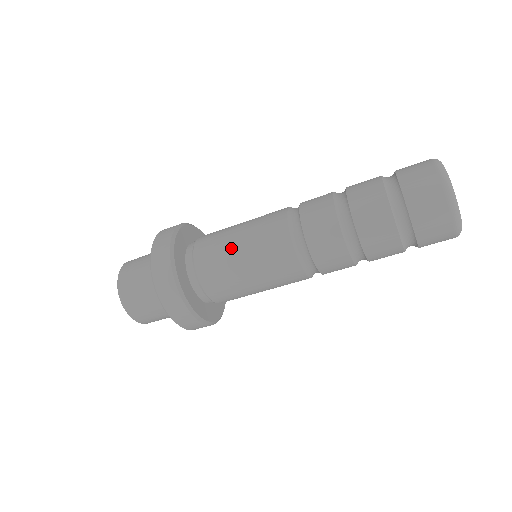
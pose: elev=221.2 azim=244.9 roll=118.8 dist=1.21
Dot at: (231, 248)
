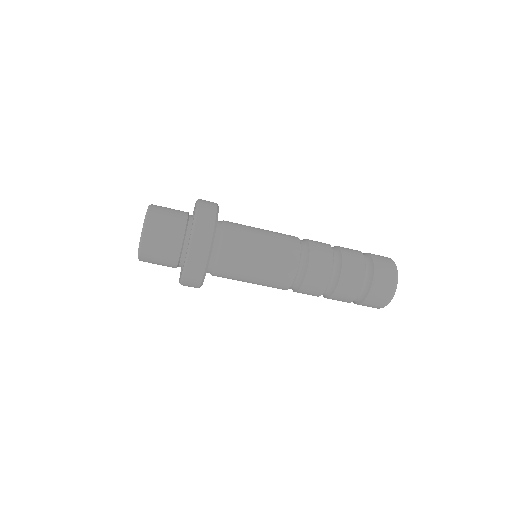
Dot at: (256, 236)
